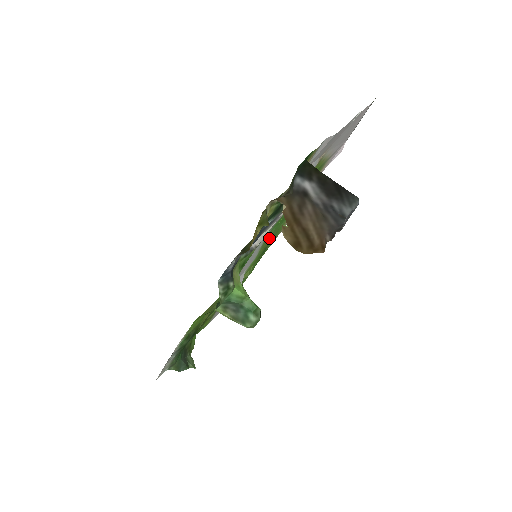
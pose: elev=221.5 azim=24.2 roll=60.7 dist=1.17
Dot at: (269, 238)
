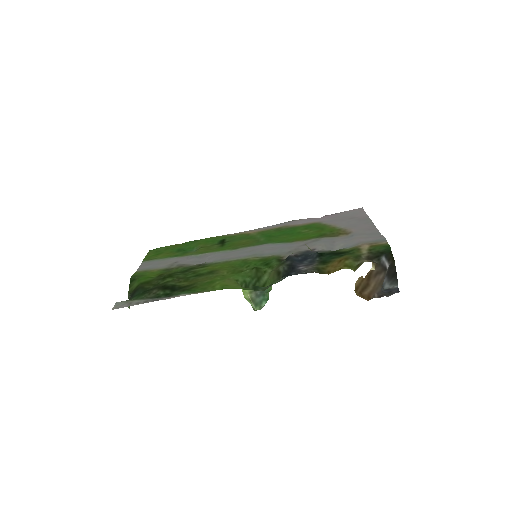
Dot at: (253, 243)
